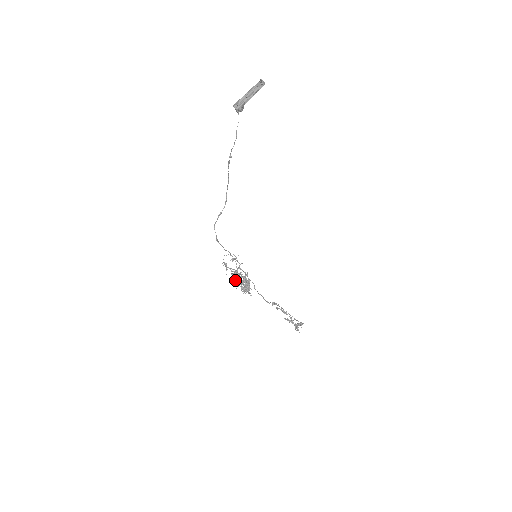
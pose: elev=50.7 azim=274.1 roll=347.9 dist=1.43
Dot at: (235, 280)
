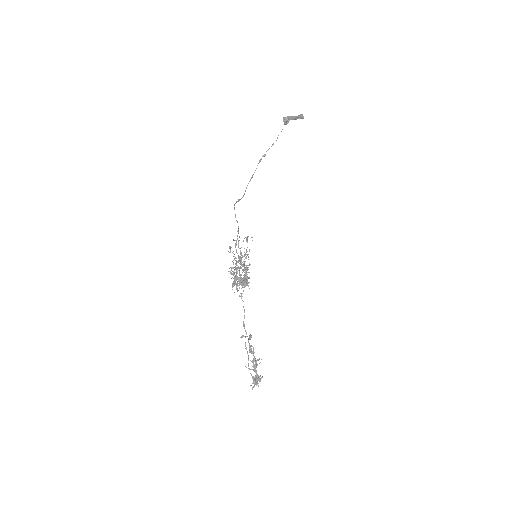
Dot at: occluded
